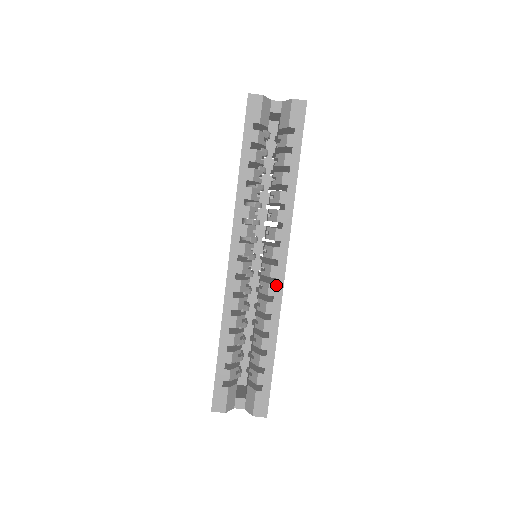
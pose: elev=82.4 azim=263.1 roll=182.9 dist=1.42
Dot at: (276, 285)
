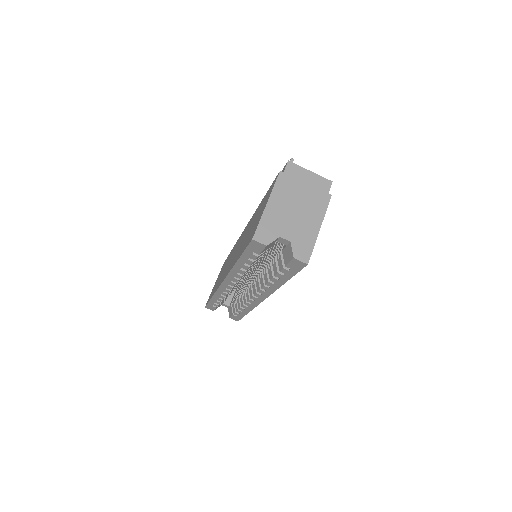
Dot at: (254, 302)
